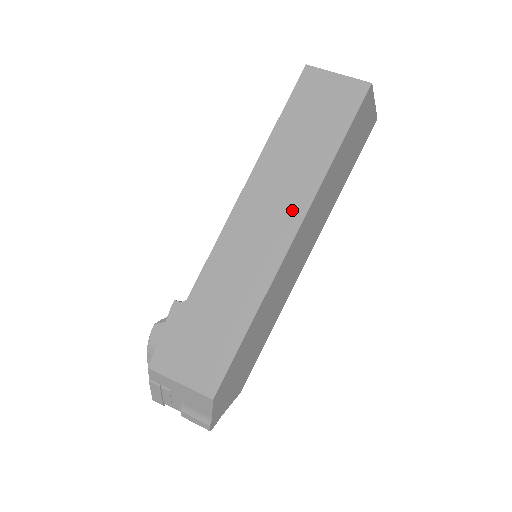
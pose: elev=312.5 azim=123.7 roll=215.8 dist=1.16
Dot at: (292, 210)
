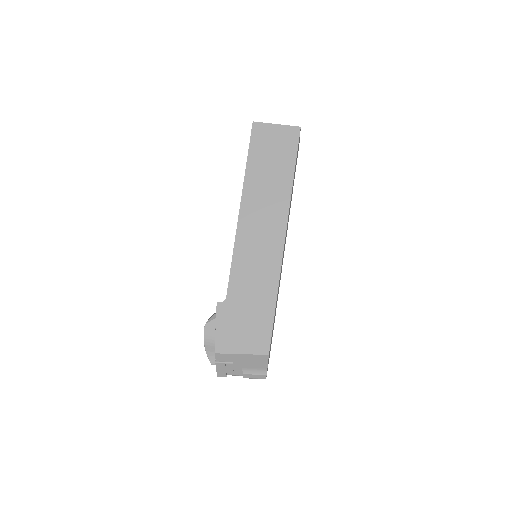
Dot at: (278, 219)
